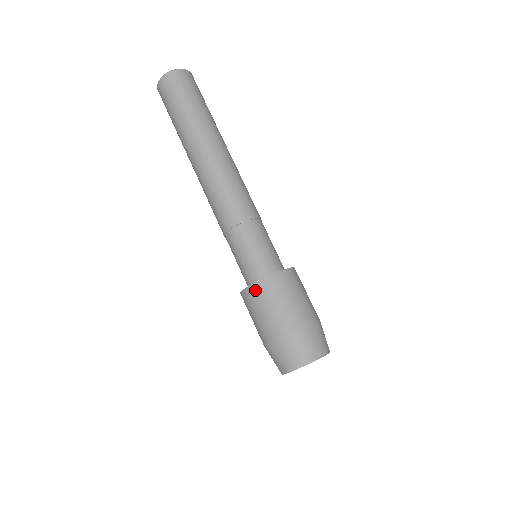
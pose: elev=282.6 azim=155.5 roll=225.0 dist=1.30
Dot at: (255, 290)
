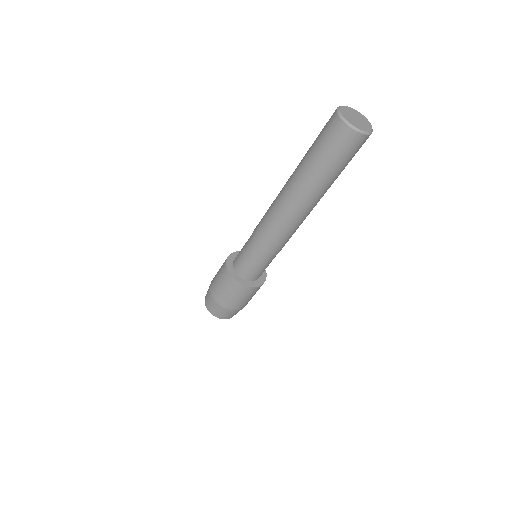
Dot at: (244, 289)
